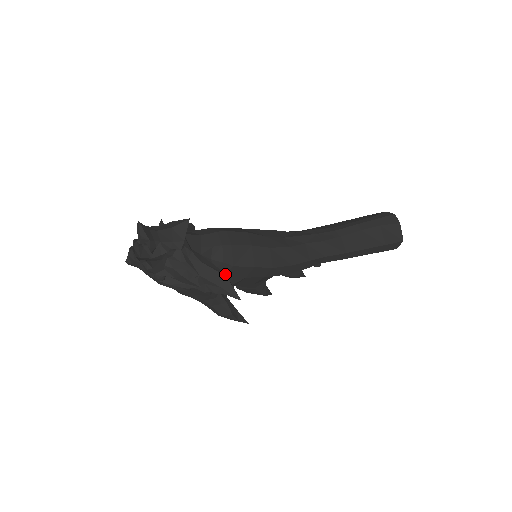
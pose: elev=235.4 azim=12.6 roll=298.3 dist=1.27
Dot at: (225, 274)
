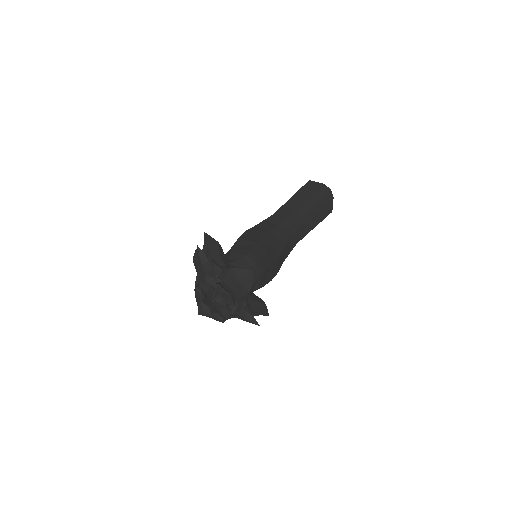
Dot at: (264, 302)
